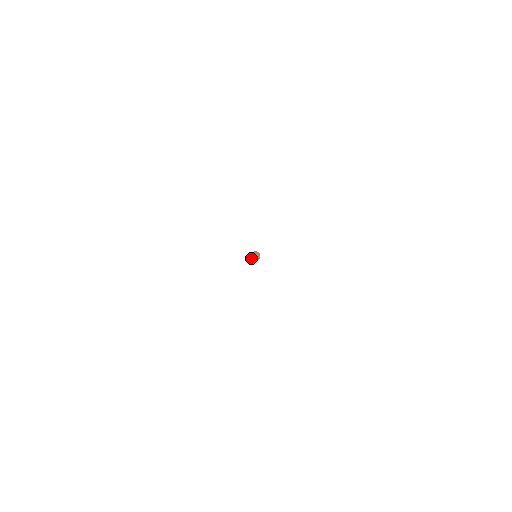
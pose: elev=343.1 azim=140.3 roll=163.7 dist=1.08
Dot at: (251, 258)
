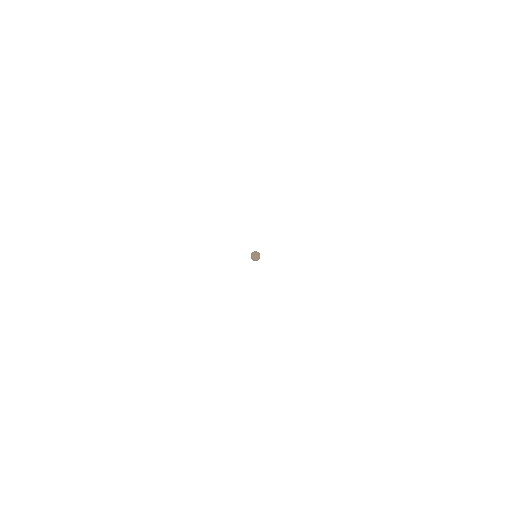
Dot at: occluded
